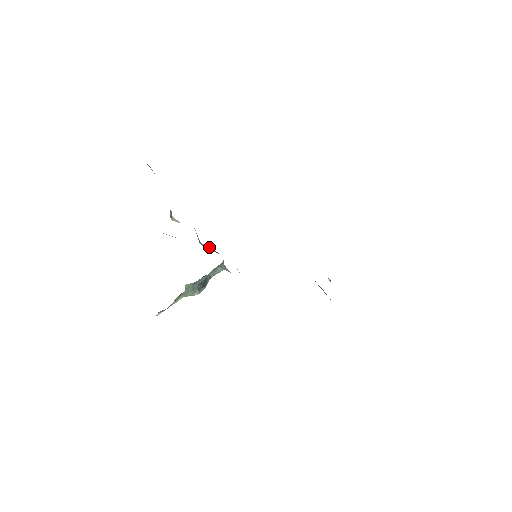
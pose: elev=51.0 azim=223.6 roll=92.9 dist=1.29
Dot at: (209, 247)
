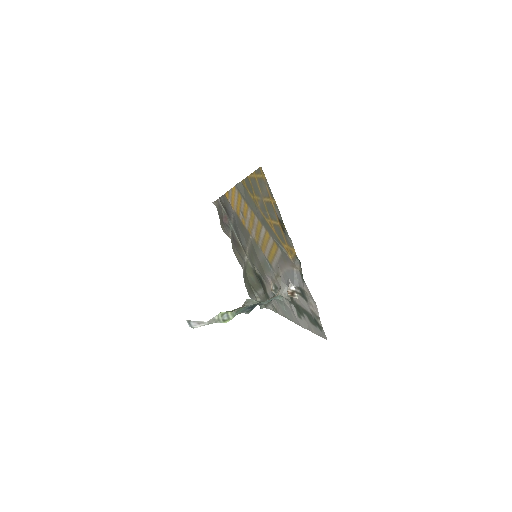
Dot at: occluded
